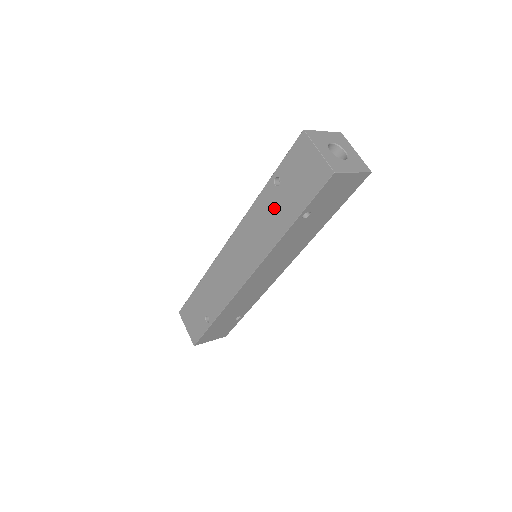
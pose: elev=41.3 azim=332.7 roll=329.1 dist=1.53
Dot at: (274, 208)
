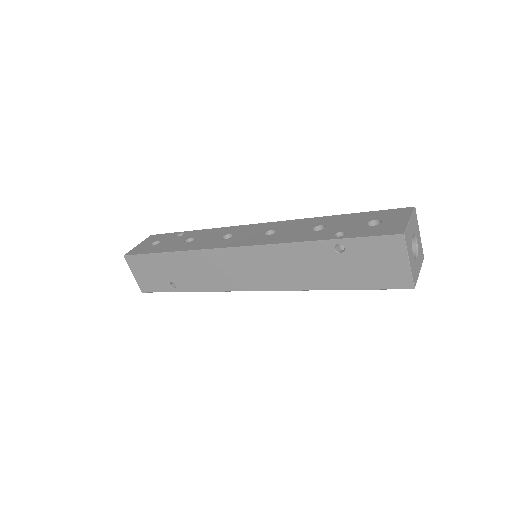
Dot at: (322, 265)
